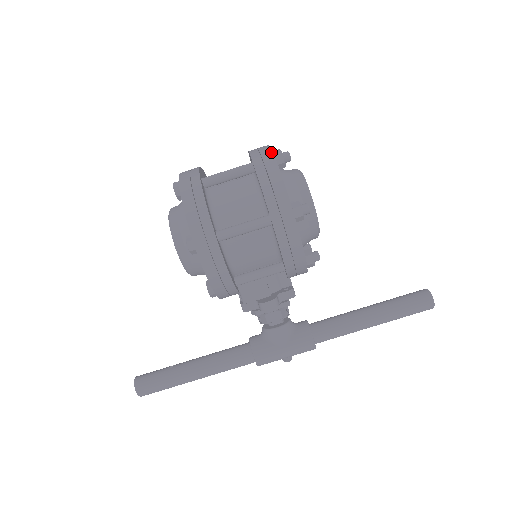
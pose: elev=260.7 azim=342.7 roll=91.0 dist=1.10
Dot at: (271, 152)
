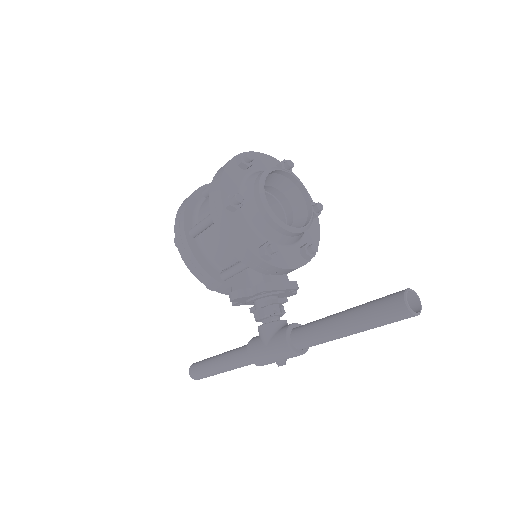
Dot at: (235, 156)
